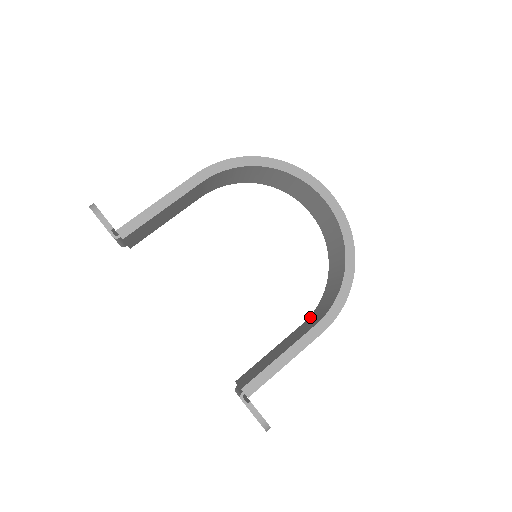
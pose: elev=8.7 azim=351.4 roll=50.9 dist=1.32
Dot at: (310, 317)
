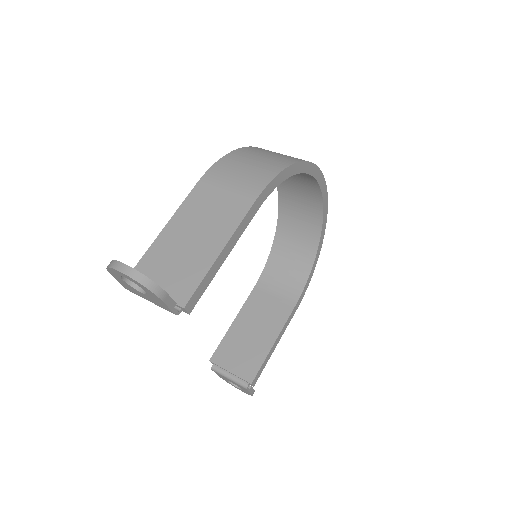
Dot at: (263, 283)
